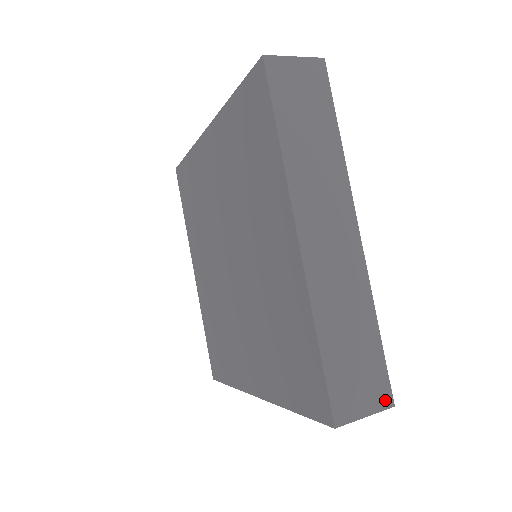
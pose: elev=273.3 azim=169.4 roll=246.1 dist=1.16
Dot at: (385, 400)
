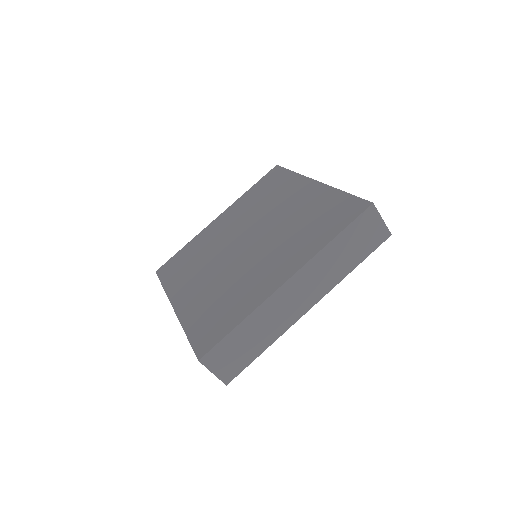
Dot at: (227, 378)
